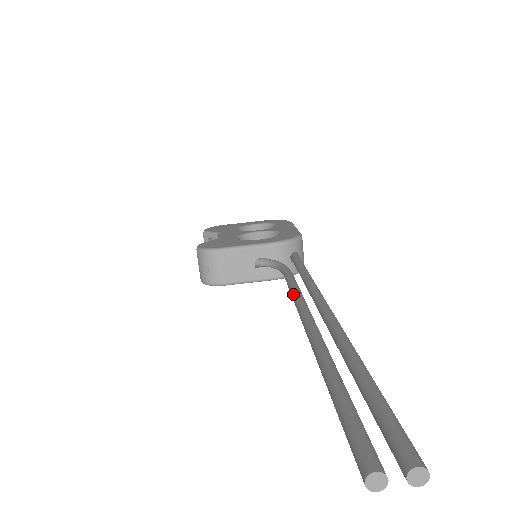
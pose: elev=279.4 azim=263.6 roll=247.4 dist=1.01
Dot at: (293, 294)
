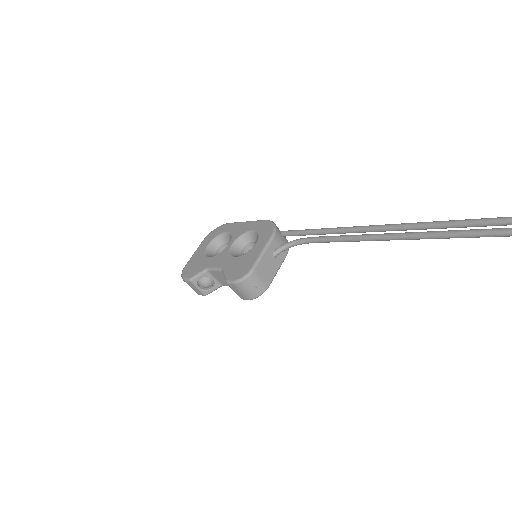
Dot at: (356, 239)
